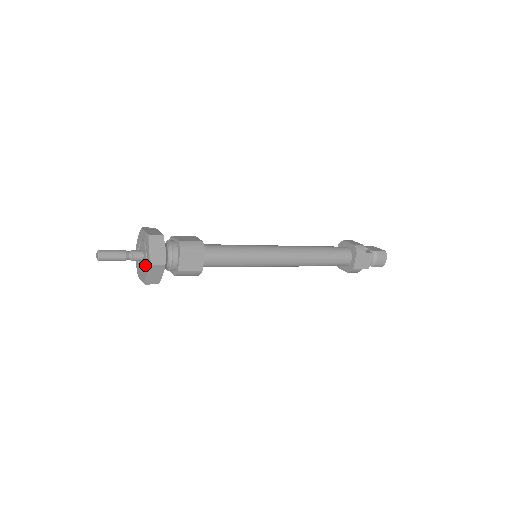
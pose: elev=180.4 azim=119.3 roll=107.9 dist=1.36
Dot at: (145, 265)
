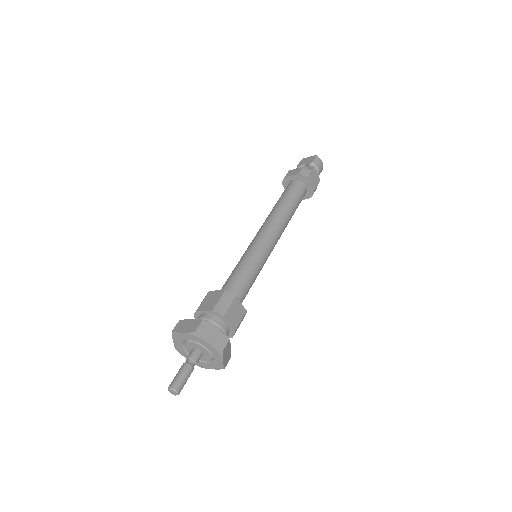
Dot at: (211, 356)
